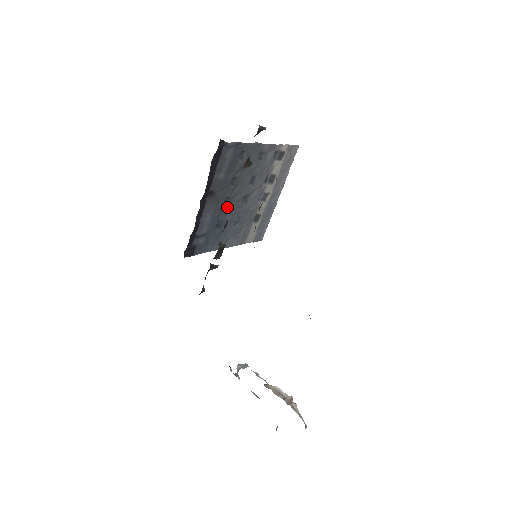
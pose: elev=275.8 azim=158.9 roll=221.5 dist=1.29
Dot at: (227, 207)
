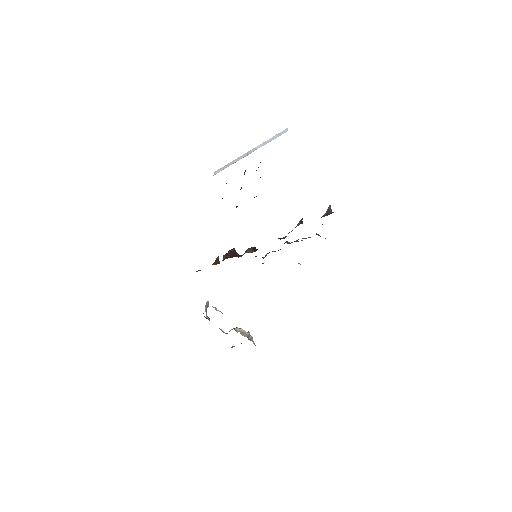
Dot at: (236, 206)
